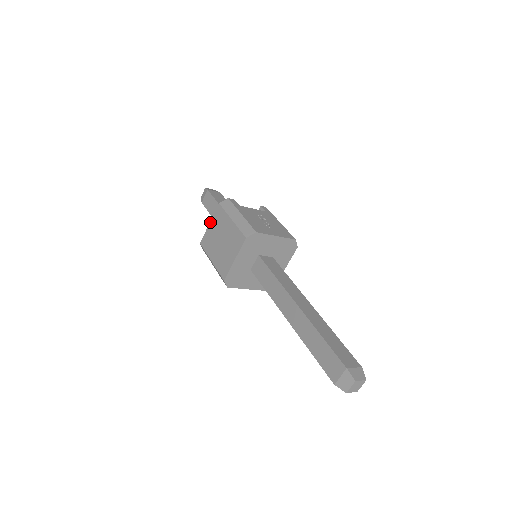
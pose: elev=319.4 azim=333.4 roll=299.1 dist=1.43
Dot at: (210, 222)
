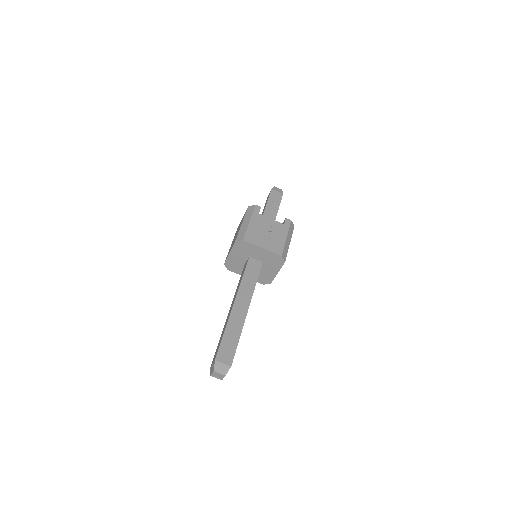
Dot at: (242, 218)
